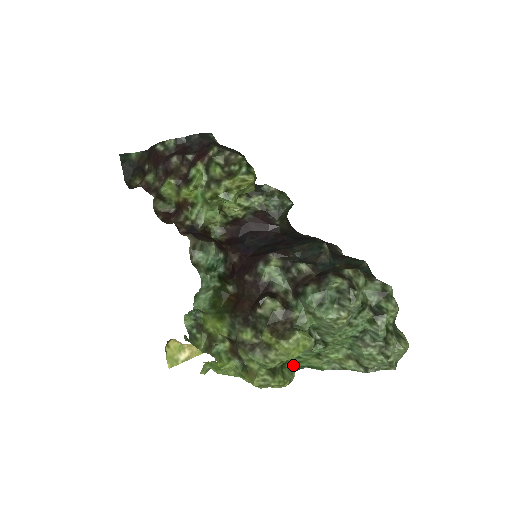
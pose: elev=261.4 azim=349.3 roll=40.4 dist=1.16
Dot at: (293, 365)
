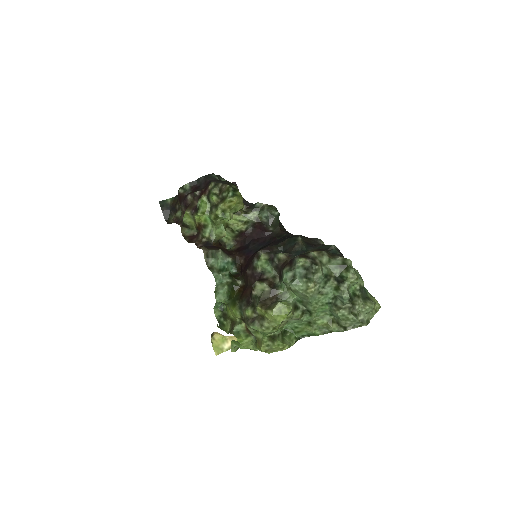
Dot at: (294, 334)
